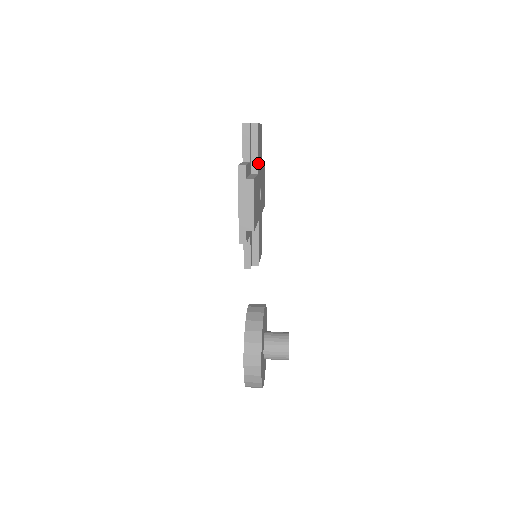
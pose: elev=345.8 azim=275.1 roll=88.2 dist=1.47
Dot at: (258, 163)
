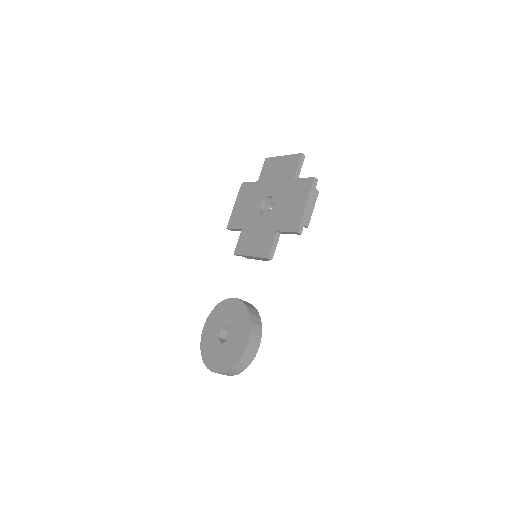
Dot at: occluded
